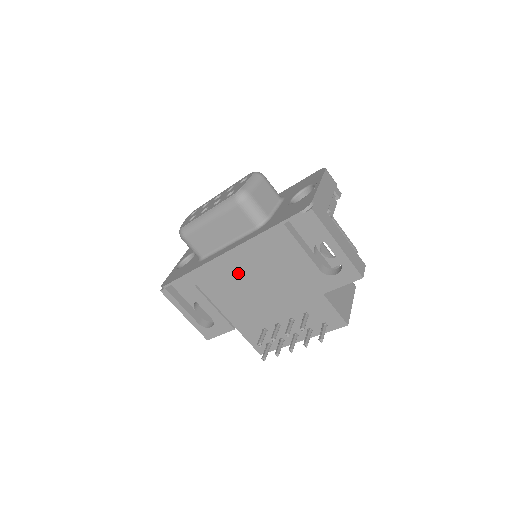
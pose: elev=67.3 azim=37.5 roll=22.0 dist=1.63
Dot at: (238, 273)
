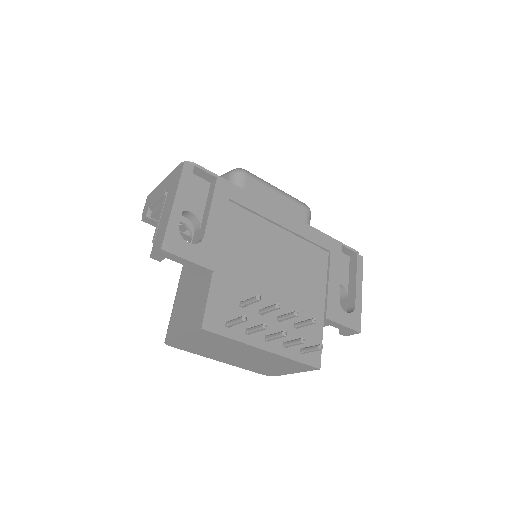
Dot at: (276, 235)
